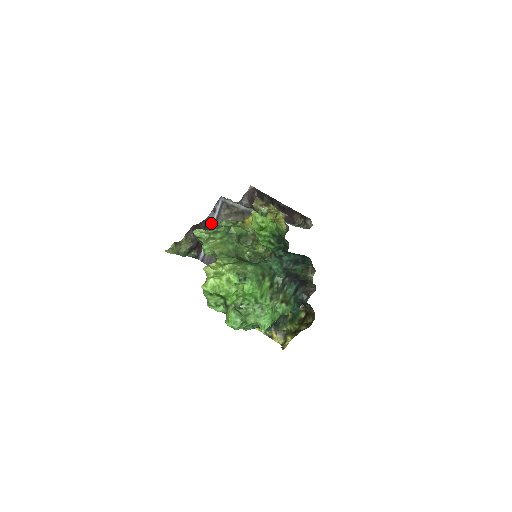
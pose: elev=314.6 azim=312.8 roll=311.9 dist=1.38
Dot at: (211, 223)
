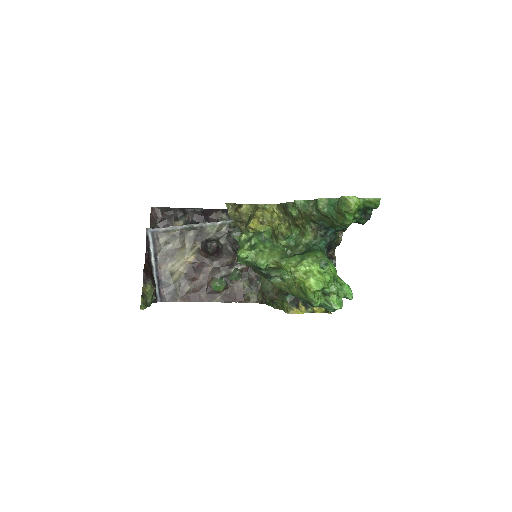
Dot at: (150, 259)
